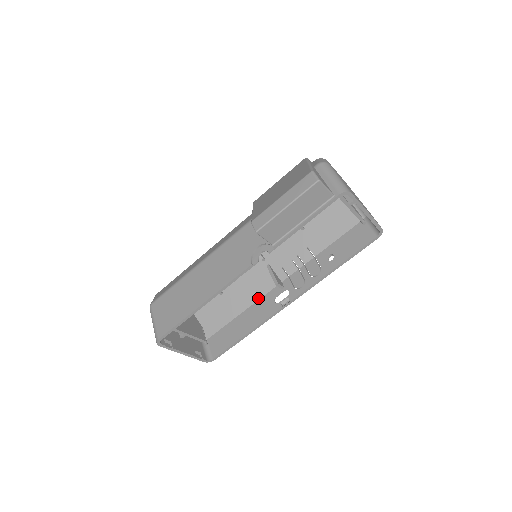
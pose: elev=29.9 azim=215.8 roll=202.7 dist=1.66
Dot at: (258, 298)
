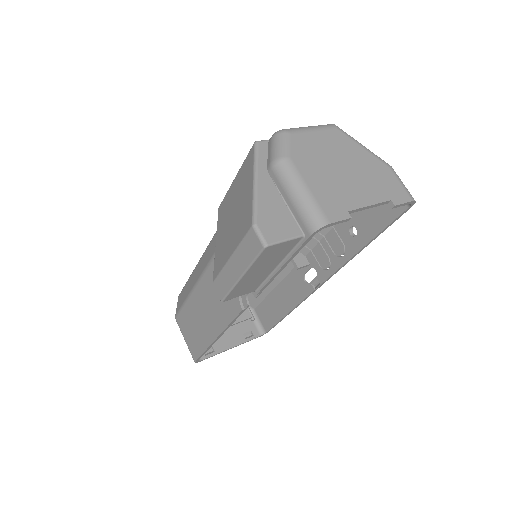
Dot at: (286, 273)
